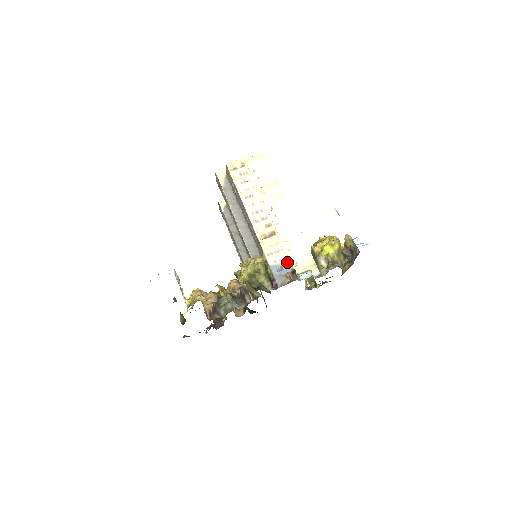
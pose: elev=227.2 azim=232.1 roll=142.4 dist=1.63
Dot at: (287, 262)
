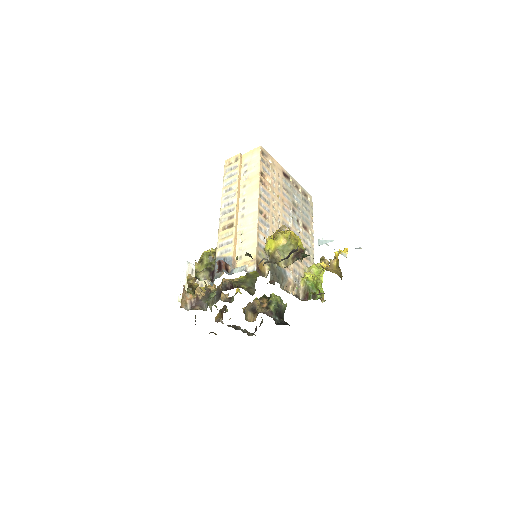
Dot at: (230, 255)
